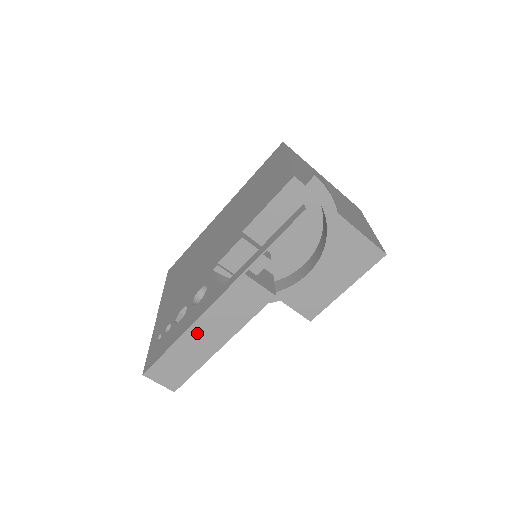
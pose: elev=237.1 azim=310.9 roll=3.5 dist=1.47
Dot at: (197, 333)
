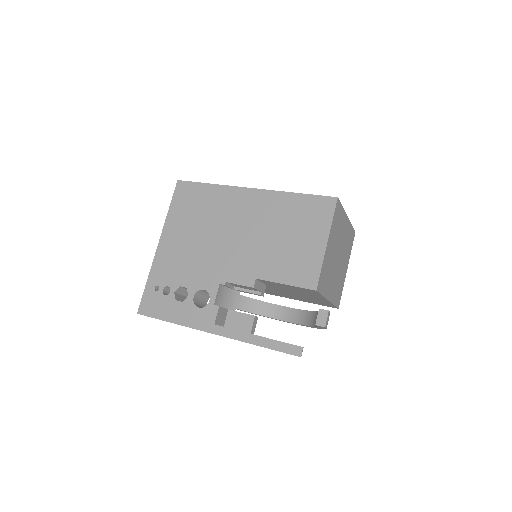
Dot at: occluded
